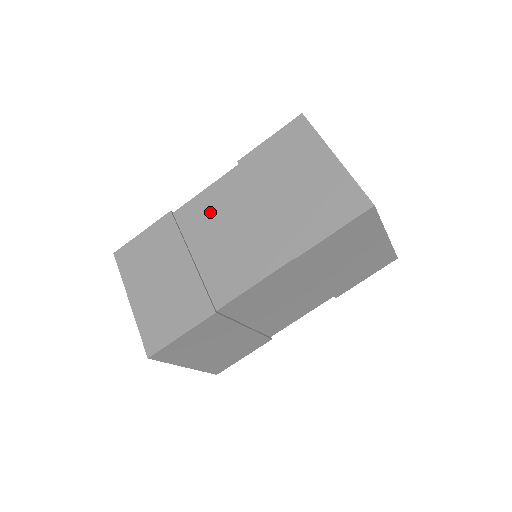
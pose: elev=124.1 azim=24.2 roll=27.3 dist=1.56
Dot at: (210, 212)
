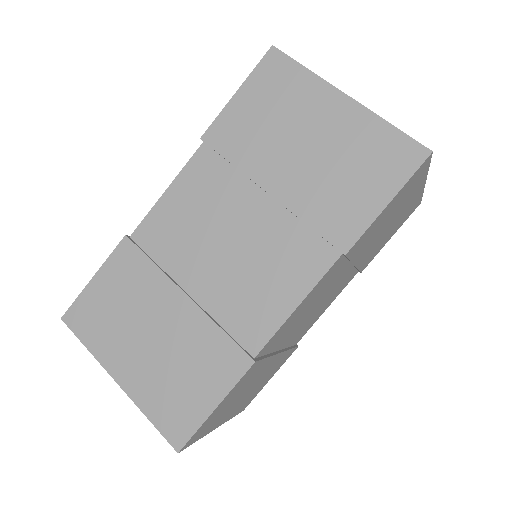
Dot at: (187, 221)
